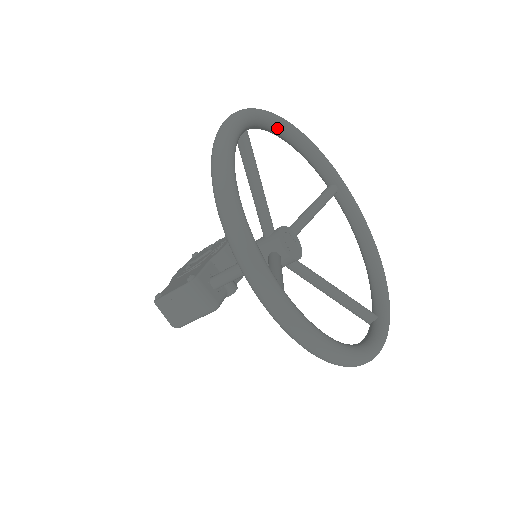
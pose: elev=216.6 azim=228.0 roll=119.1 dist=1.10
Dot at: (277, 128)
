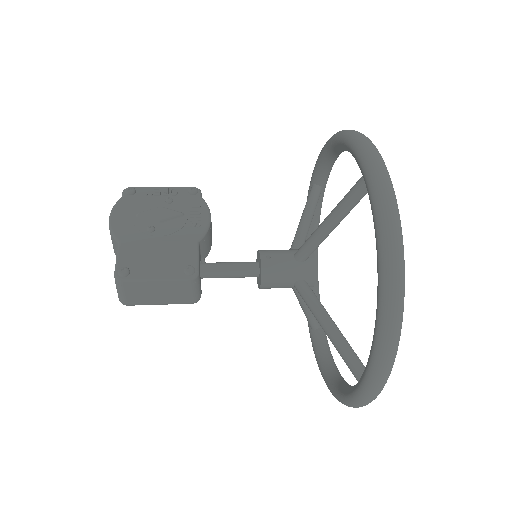
Dot at: occluded
